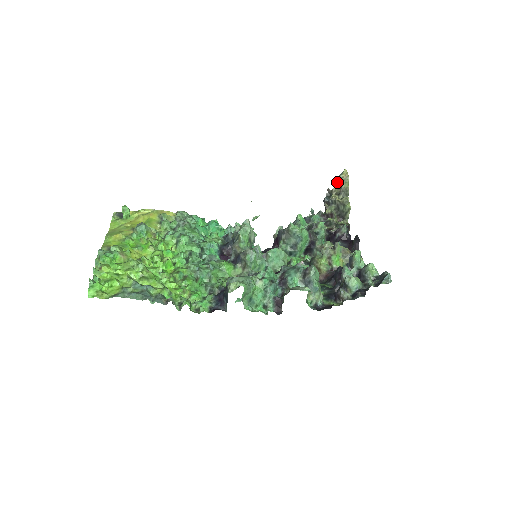
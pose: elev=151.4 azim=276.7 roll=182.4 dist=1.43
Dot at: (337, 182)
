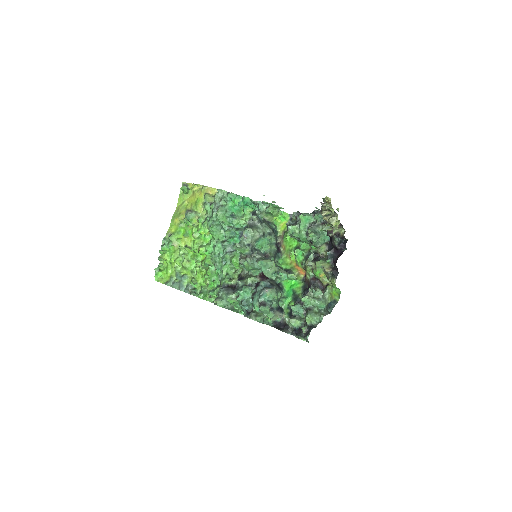
Dot at: (324, 202)
